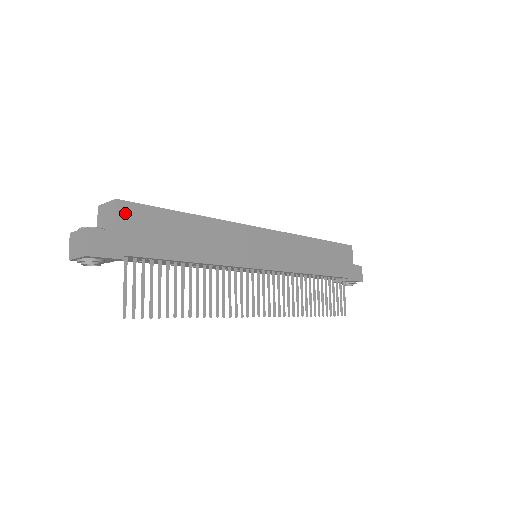
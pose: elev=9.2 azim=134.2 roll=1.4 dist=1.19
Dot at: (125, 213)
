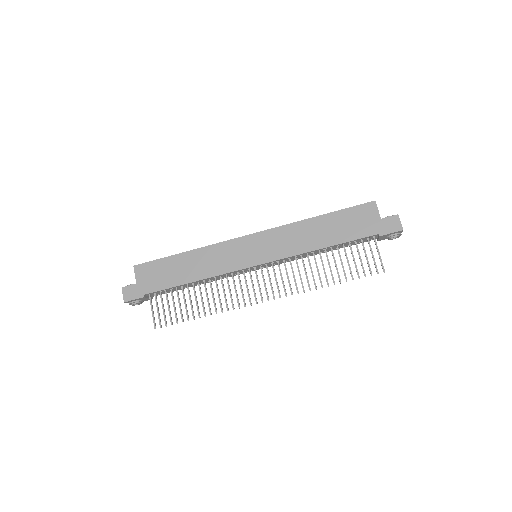
Dot at: (140, 271)
